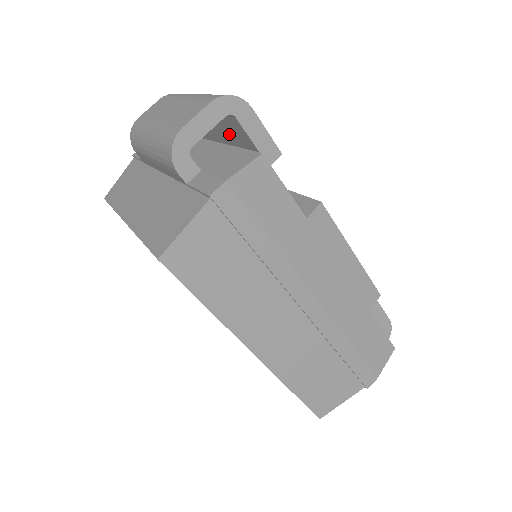
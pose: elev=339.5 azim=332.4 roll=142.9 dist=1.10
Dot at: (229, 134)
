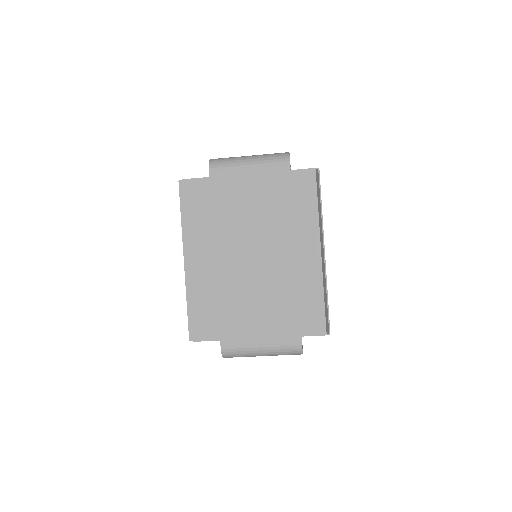
Dot at: occluded
